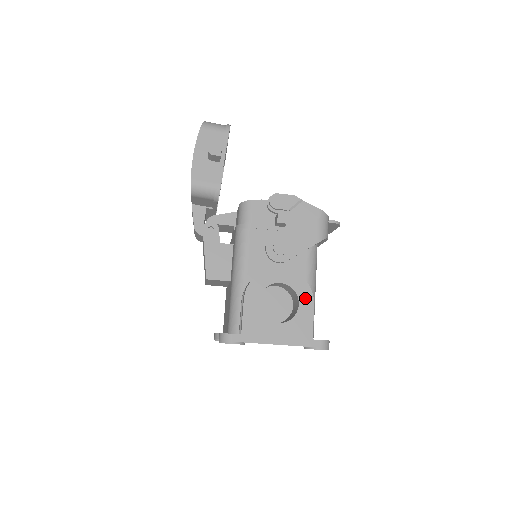
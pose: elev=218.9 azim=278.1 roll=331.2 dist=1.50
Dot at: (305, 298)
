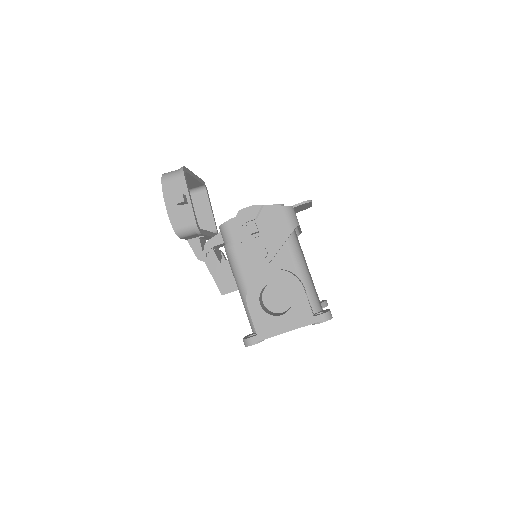
Dot at: (295, 287)
